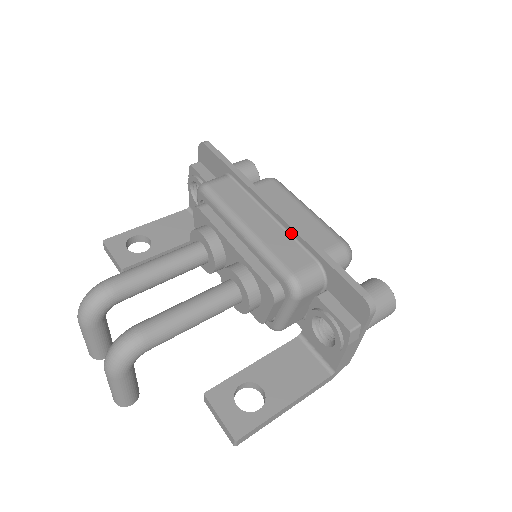
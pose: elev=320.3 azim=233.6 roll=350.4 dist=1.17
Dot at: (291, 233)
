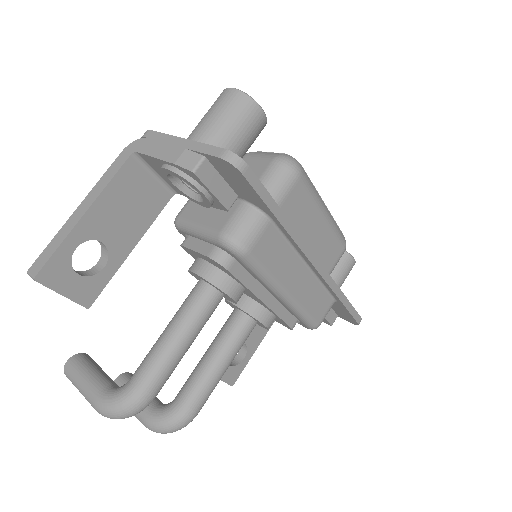
Dot at: (322, 282)
